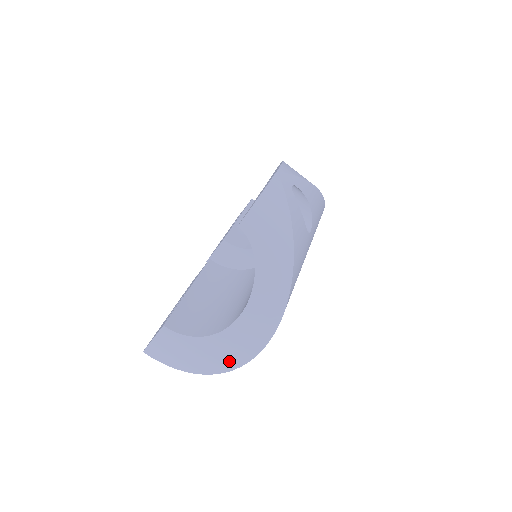
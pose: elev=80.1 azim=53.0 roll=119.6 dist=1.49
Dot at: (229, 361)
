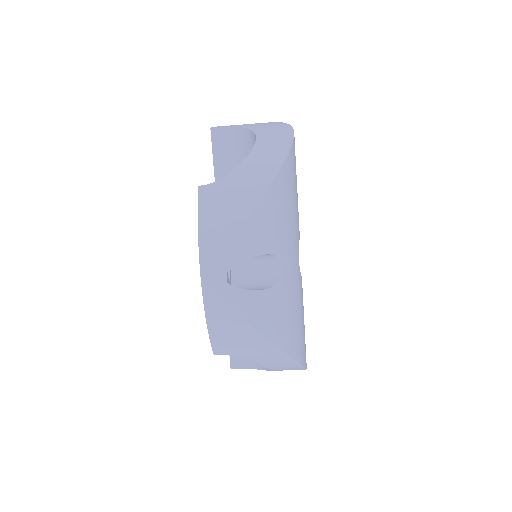
Dot at: occluded
